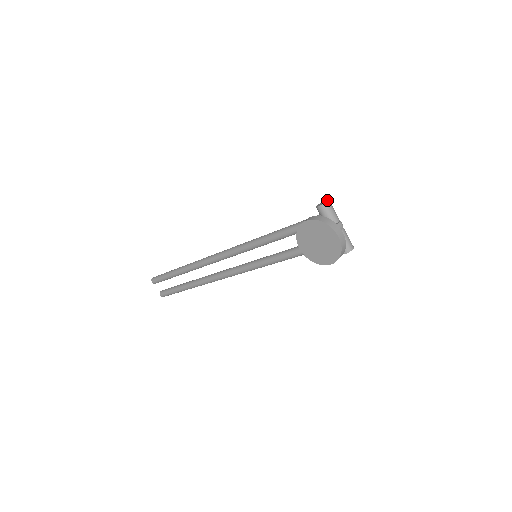
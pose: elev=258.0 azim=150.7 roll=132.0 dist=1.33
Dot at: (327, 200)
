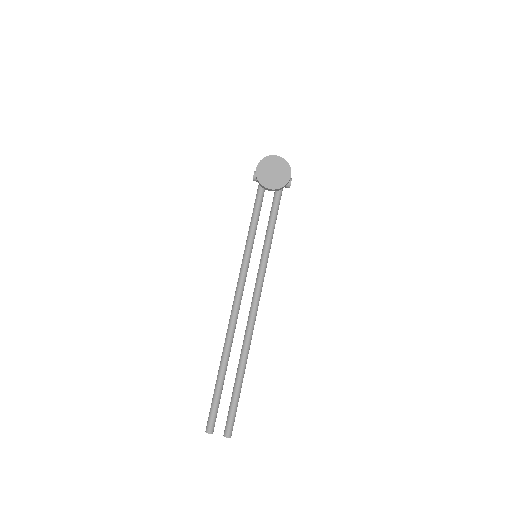
Dot at: occluded
